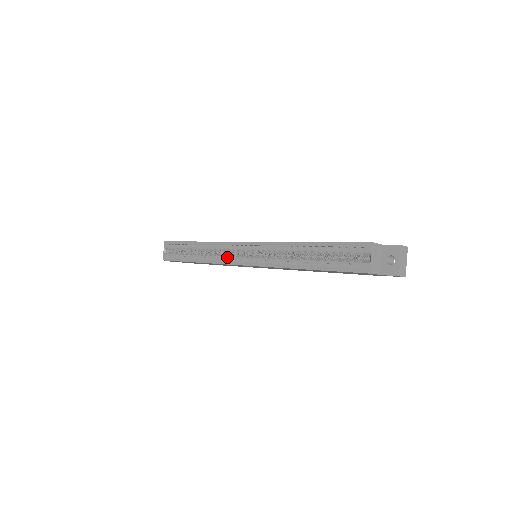
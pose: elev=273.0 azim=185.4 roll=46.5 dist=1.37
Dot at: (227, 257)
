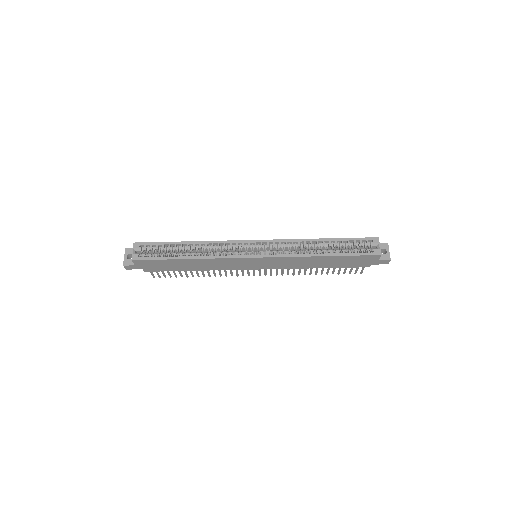
Dot at: (236, 252)
